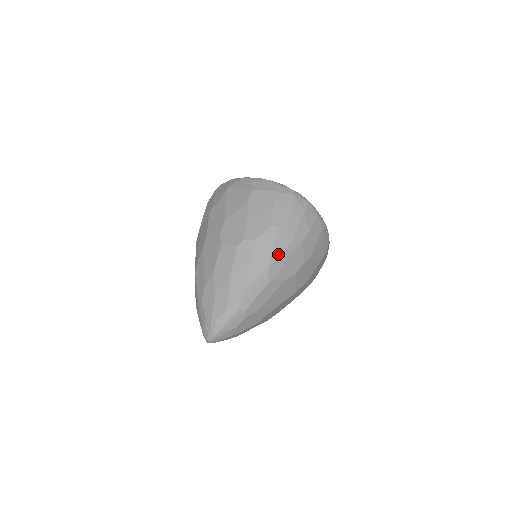
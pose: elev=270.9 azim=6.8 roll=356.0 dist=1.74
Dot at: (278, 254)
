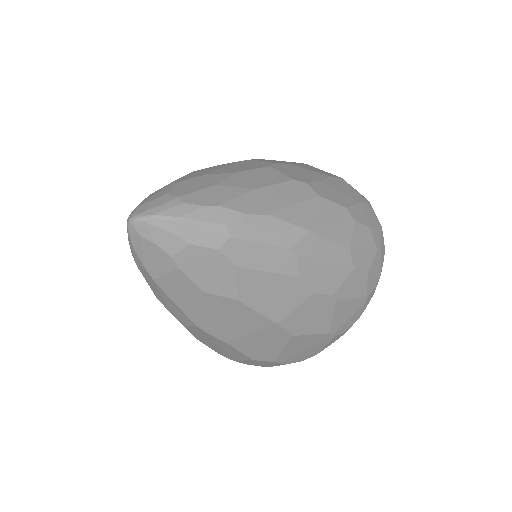
Dot at: (329, 237)
